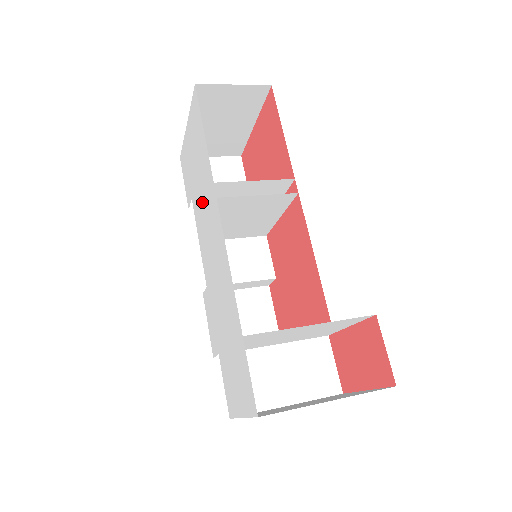
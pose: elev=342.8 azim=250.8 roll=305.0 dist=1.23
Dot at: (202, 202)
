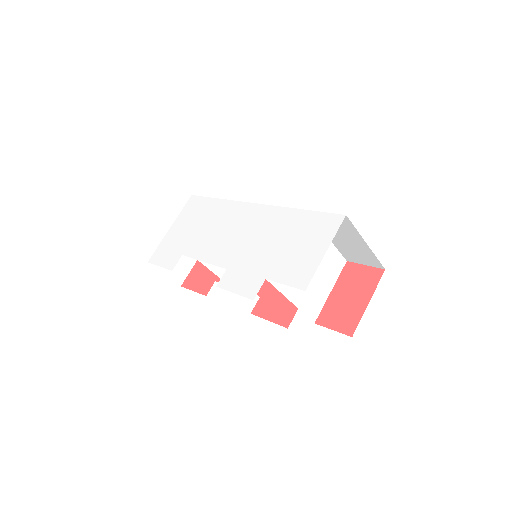
Dot at: (210, 231)
